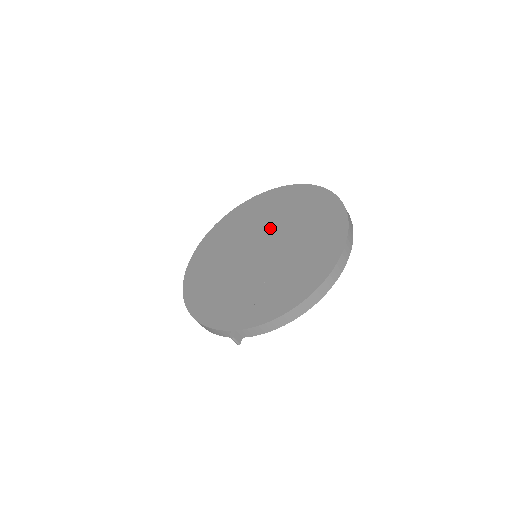
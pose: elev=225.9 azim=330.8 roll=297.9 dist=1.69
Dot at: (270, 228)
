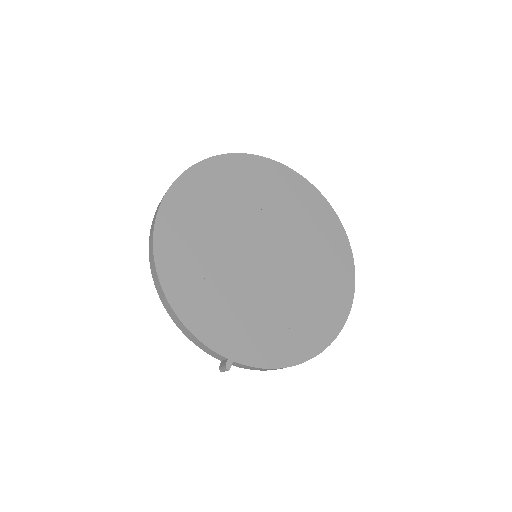
Dot at: (279, 228)
